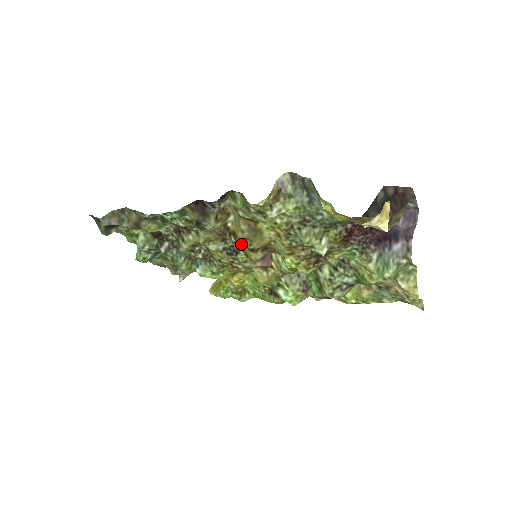
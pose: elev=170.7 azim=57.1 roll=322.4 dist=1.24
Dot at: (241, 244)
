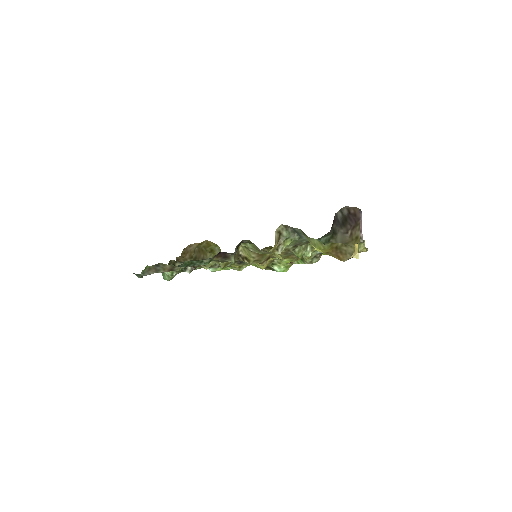
Dot at: (253, 263)
